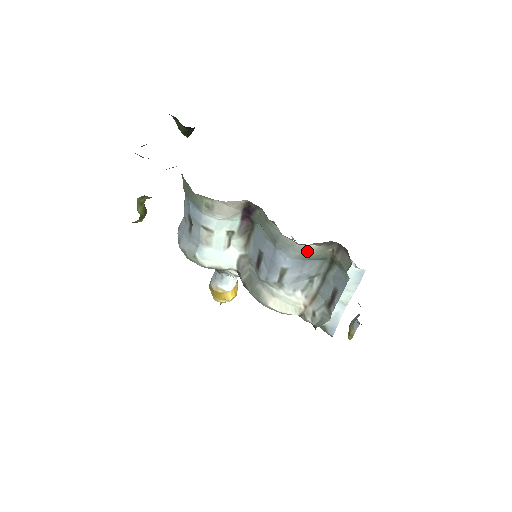
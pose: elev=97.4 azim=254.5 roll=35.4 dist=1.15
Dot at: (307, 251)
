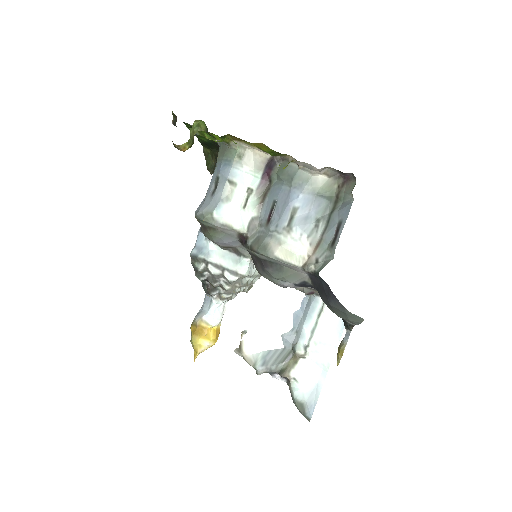
Dot at: (318, 183)
